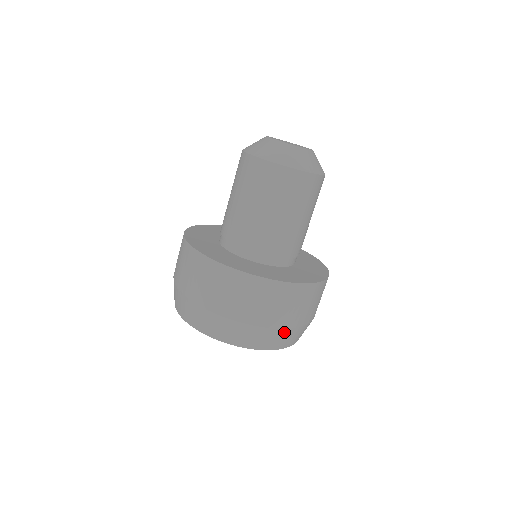
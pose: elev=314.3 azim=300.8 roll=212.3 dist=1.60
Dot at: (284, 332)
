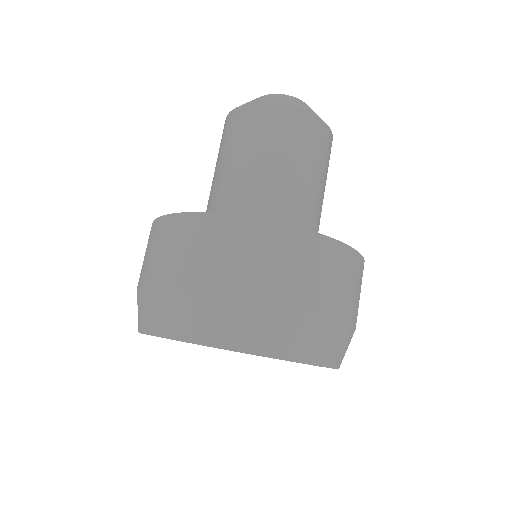
Dot at: (286, 317)
